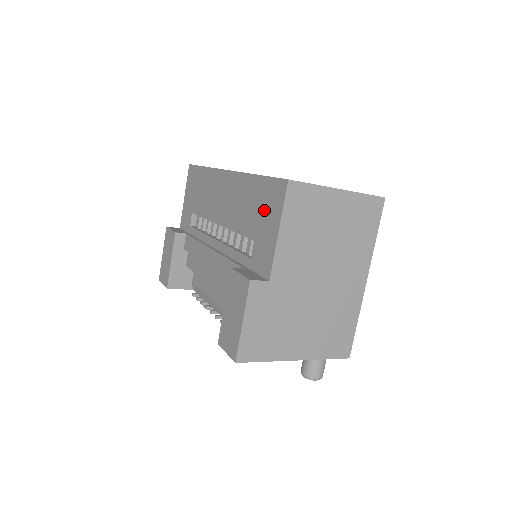
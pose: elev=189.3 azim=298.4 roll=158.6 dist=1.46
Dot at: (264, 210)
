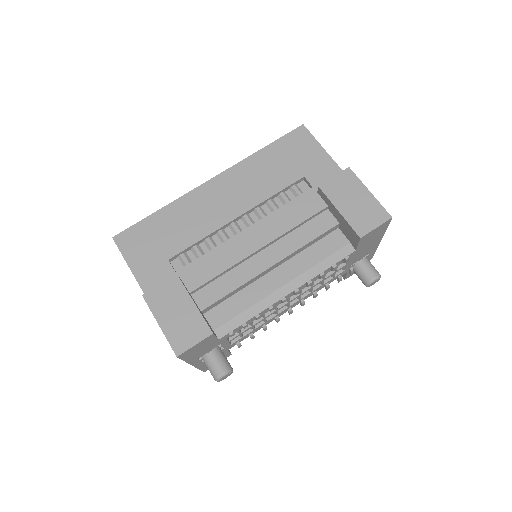
Dot at: (296, 154)
